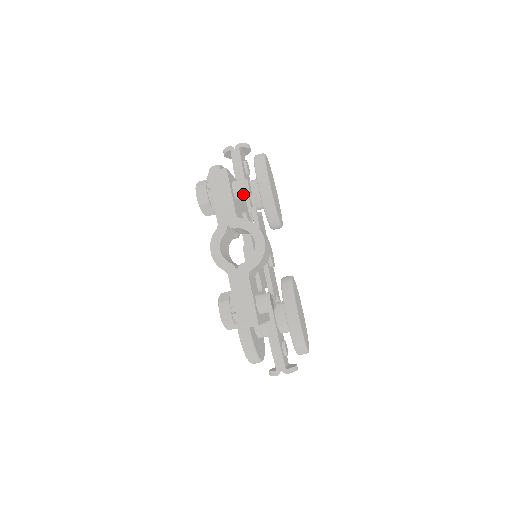
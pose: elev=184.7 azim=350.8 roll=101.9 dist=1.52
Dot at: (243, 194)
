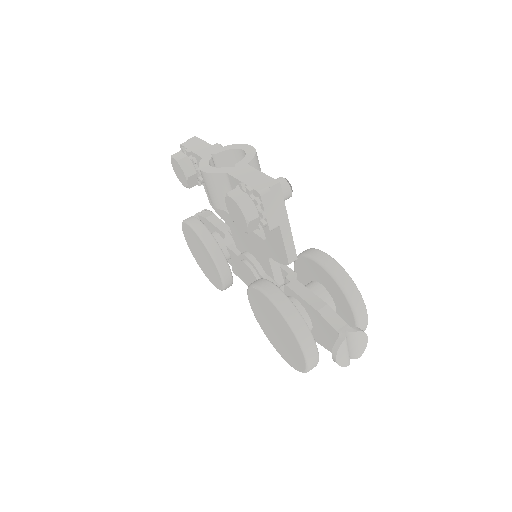
Dot at: occluded
